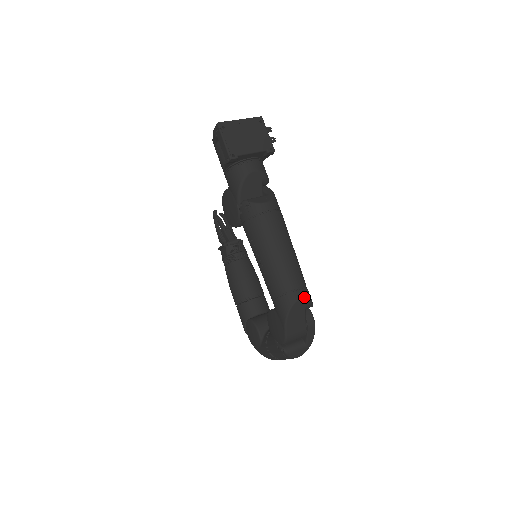
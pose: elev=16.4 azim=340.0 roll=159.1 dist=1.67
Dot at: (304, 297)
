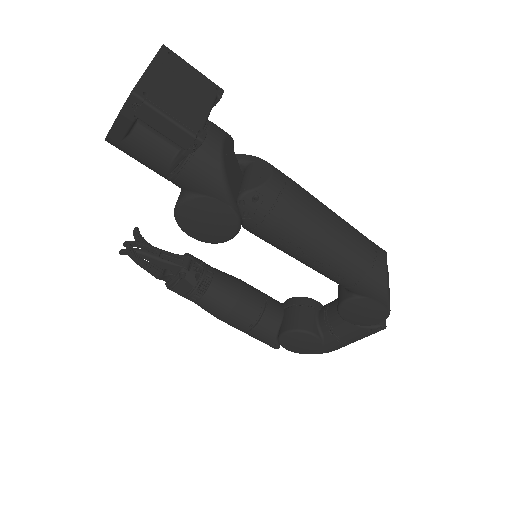
Dot at: (385, 253)
